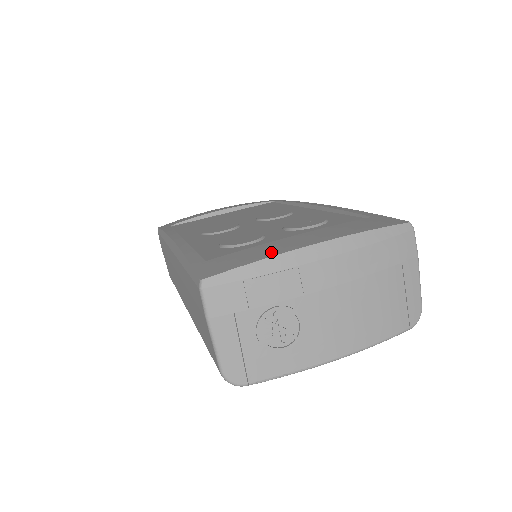
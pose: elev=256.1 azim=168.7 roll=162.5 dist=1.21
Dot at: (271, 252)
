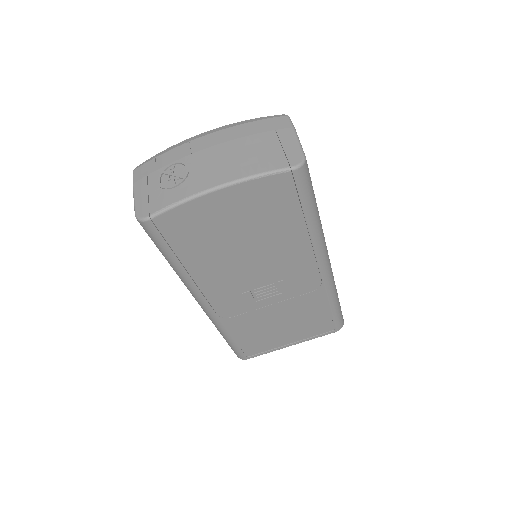
Dot at: occluded
